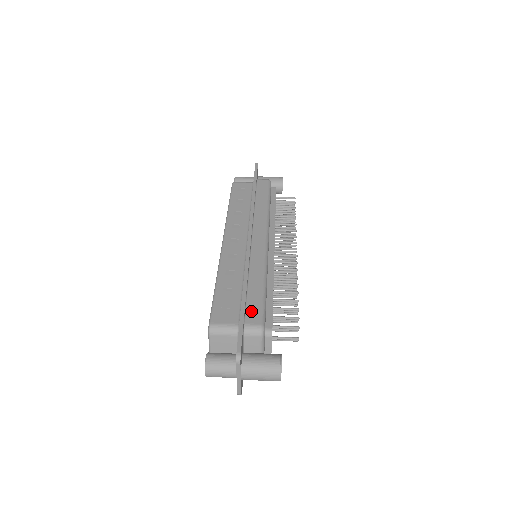
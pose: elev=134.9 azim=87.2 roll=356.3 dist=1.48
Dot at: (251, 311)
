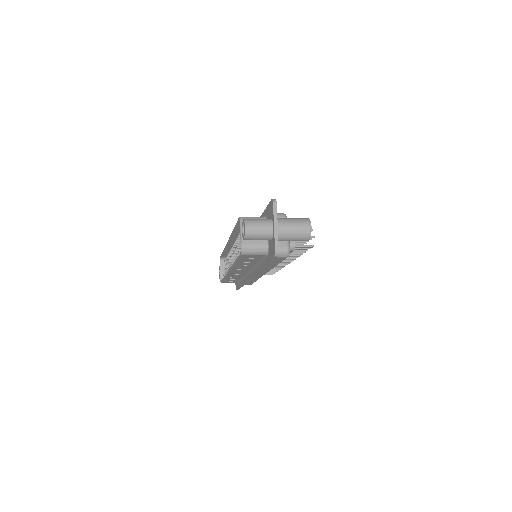
Dot at: occluded
